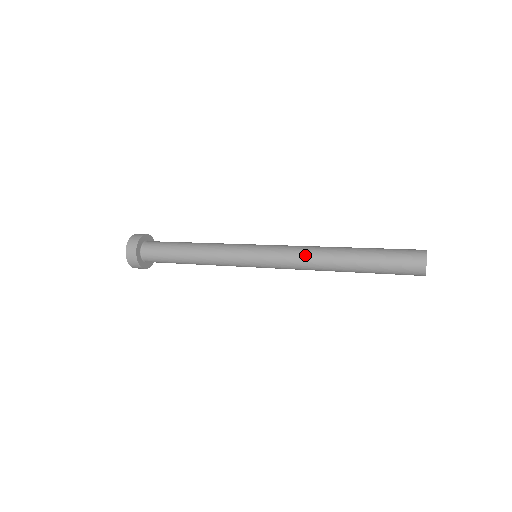
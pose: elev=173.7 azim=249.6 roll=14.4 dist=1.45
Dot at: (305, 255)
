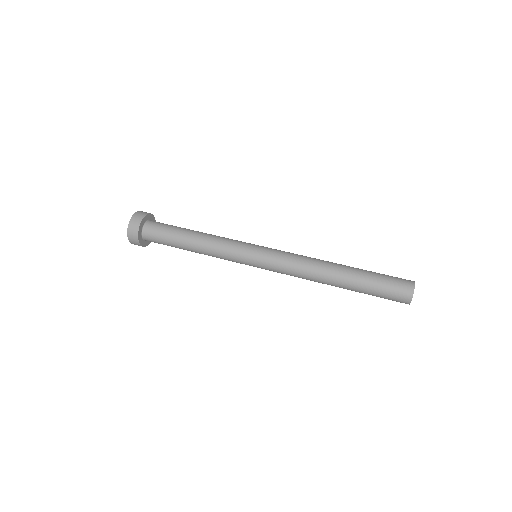
Dot at: (302, 274)
